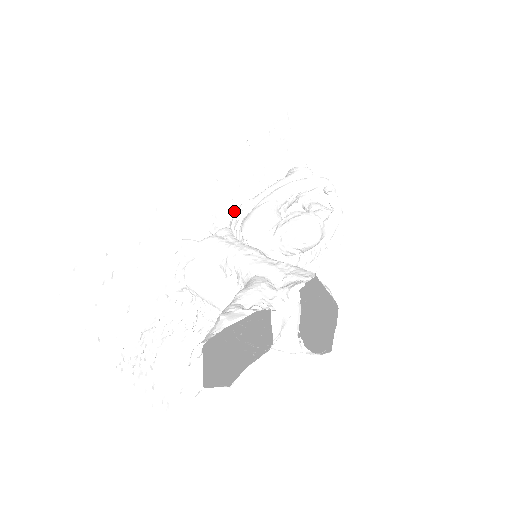
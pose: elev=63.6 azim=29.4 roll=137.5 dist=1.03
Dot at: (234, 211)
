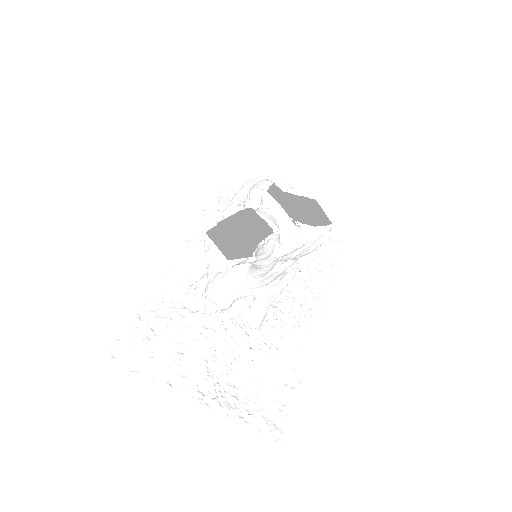
Dot at: occluded
